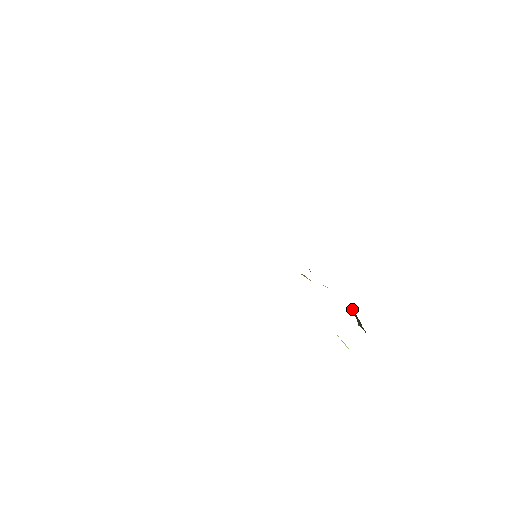
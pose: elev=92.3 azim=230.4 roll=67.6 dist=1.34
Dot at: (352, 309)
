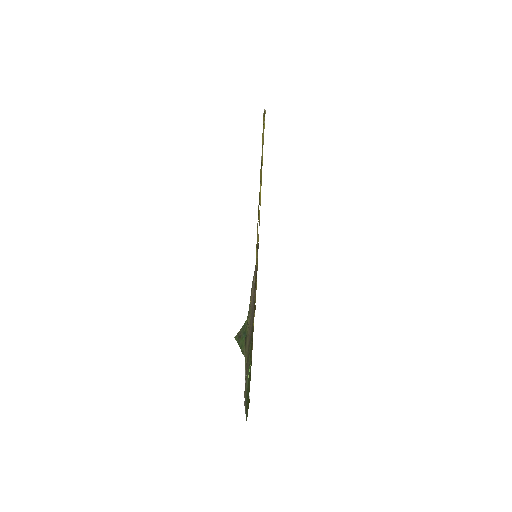
Dot at: (245, 327)
